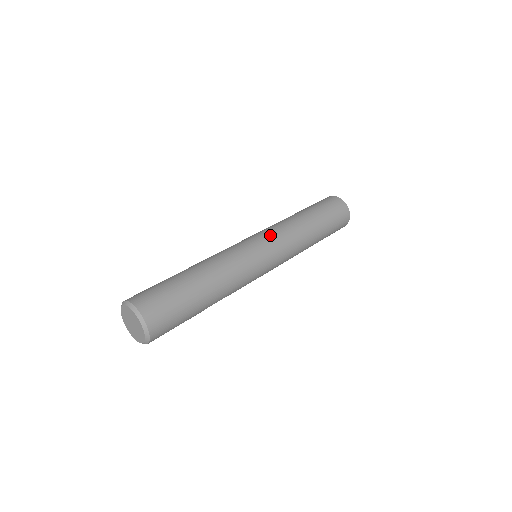
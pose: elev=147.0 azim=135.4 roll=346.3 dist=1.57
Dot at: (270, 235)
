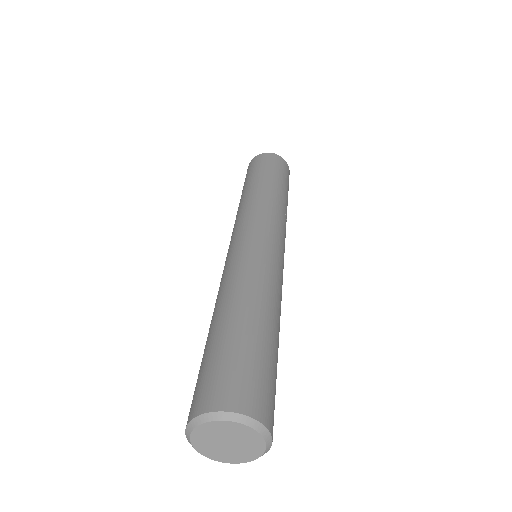
Dot at: (282, 234)
